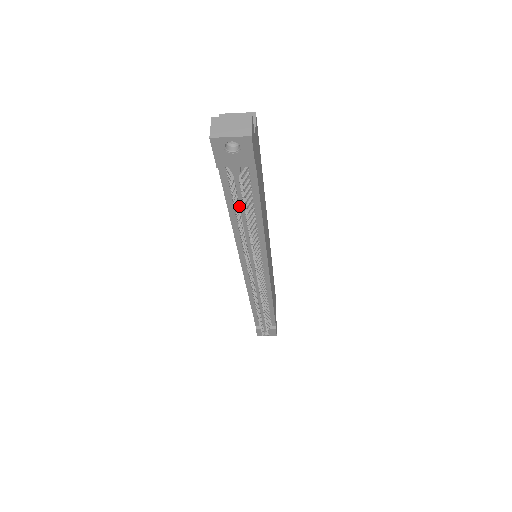
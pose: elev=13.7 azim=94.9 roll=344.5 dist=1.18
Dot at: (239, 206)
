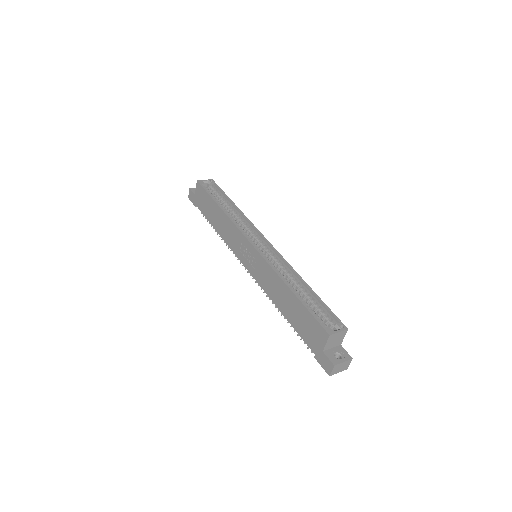
Dot at: occluded
